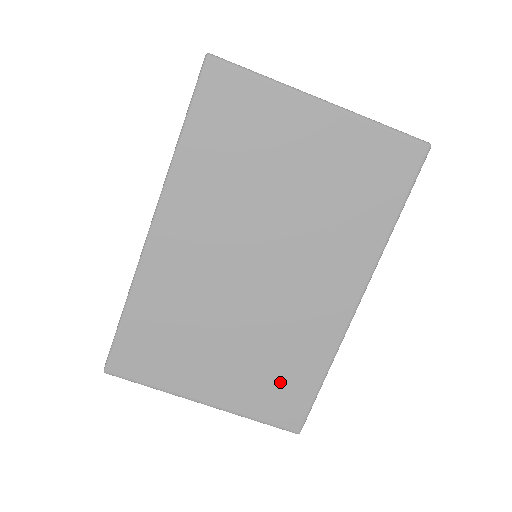
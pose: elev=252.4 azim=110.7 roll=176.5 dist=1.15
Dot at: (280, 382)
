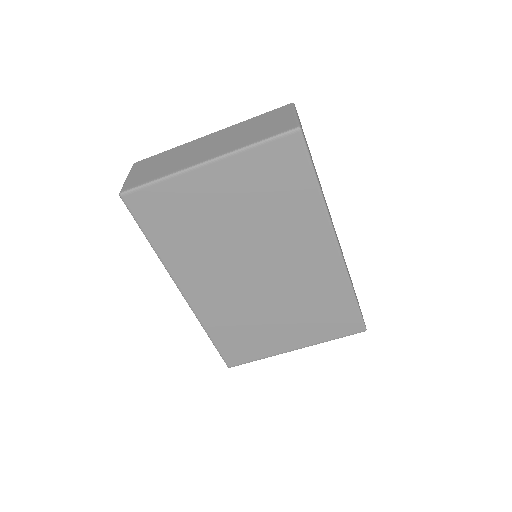
Dot at: (329, 315)
